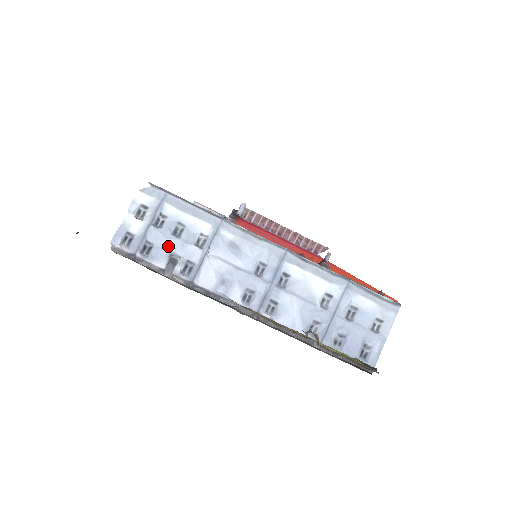
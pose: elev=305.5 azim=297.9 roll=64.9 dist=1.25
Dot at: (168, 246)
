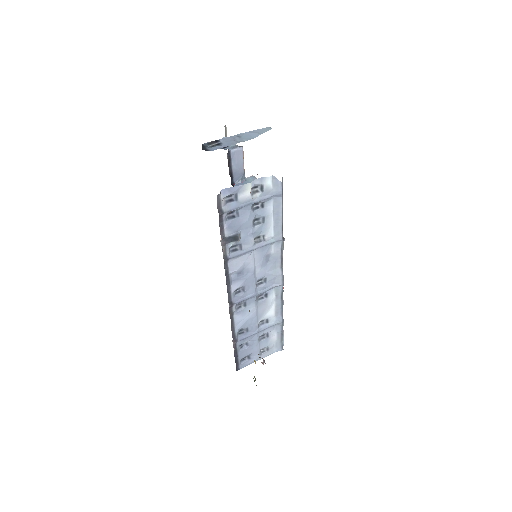
Dot at: (243, 226)
